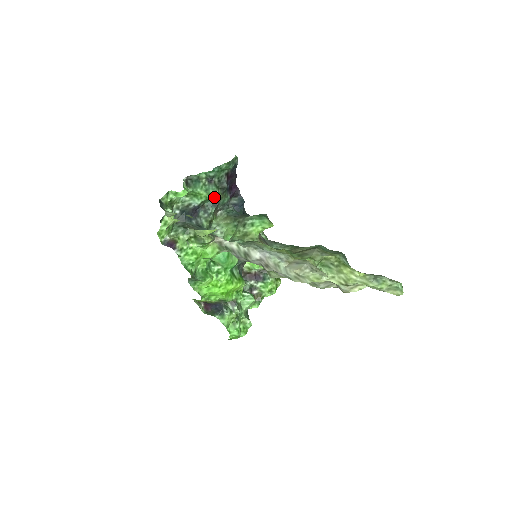
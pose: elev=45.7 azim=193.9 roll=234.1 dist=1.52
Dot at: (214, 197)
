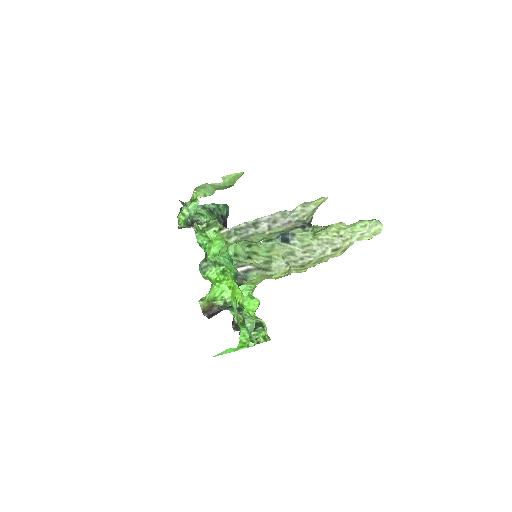
Dot at: occluded
